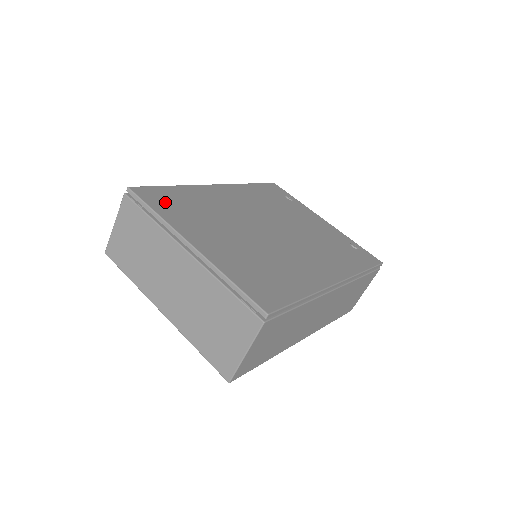
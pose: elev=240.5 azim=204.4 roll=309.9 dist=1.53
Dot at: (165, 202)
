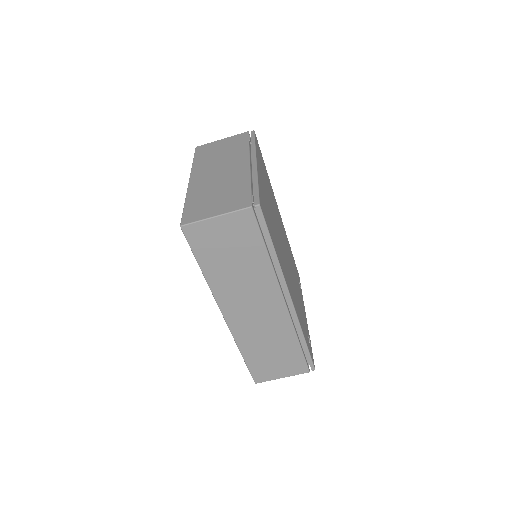
Dot at: (260, 156)
